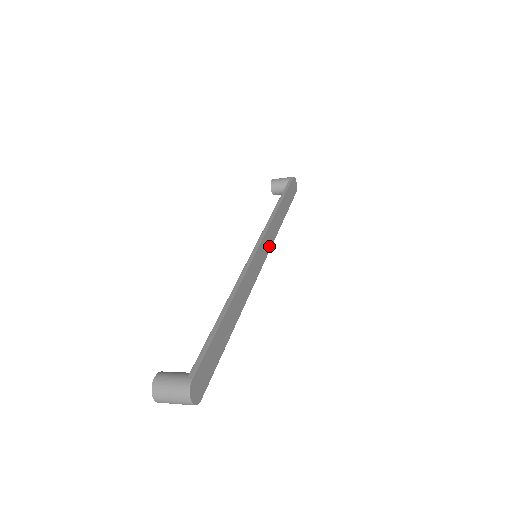
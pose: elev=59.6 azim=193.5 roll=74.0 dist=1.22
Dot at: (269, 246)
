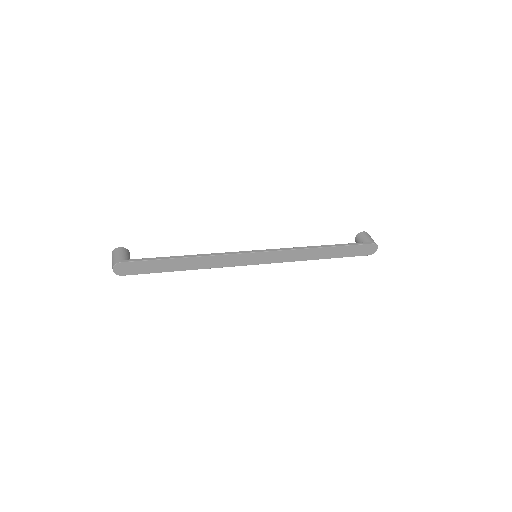
Dot at: (277, 260)
